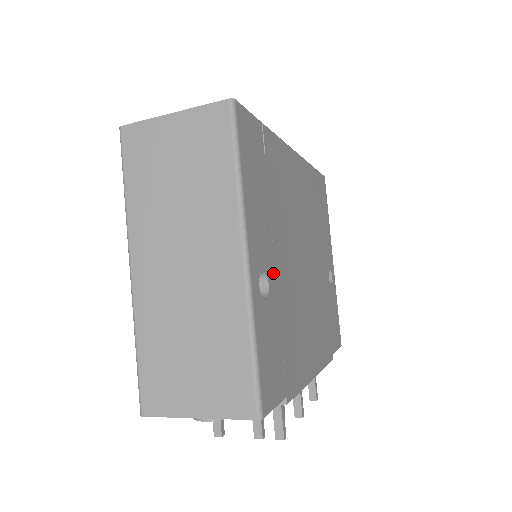
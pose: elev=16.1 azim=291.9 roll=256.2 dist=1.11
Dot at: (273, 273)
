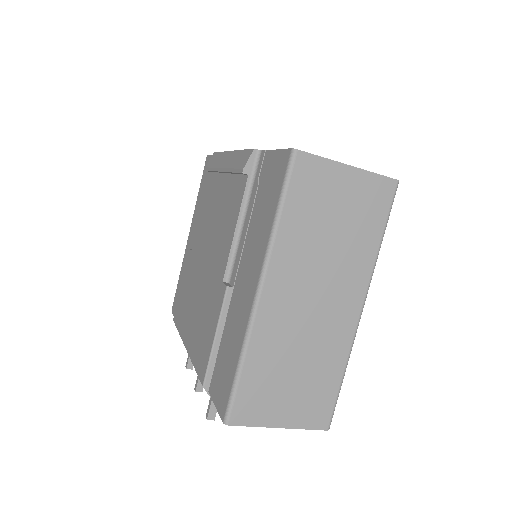
Dot at: occluded
